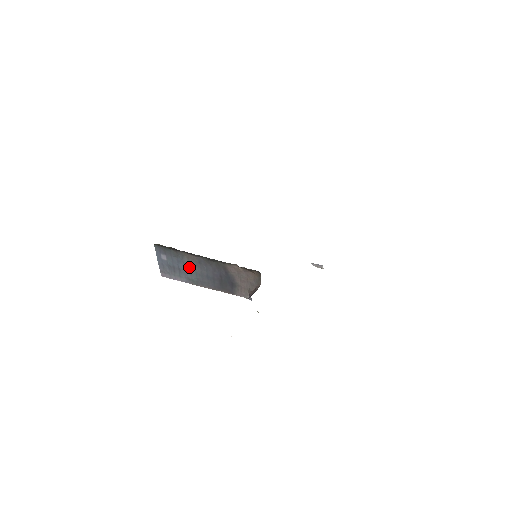
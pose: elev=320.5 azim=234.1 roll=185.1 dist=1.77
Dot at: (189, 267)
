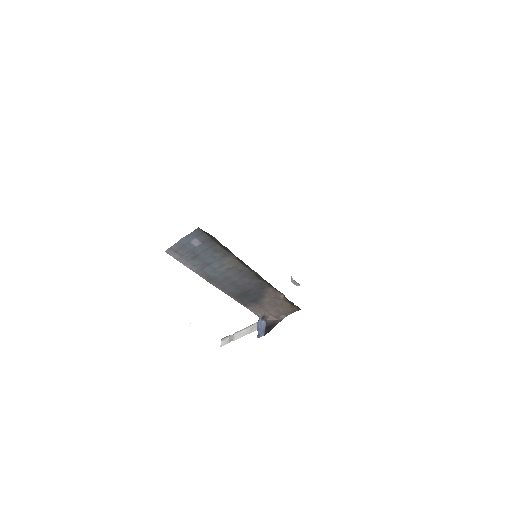
Dot at: (220, 266)
